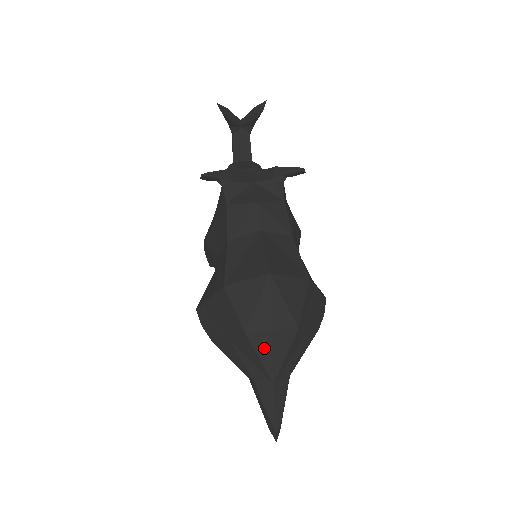
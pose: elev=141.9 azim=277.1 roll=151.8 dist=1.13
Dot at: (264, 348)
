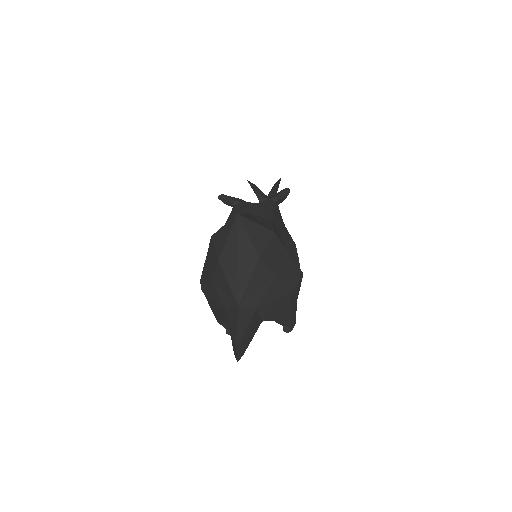
Dot at: (231, 272)
